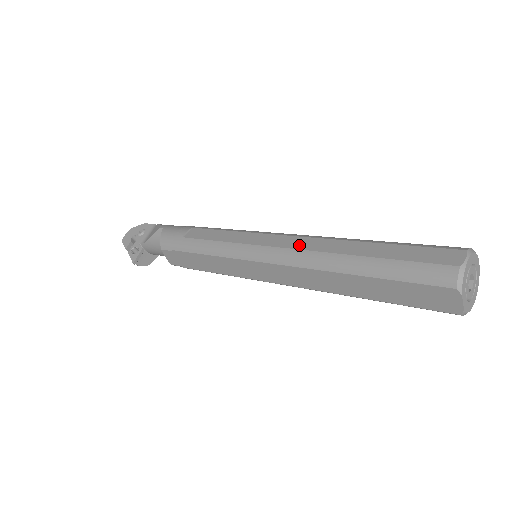
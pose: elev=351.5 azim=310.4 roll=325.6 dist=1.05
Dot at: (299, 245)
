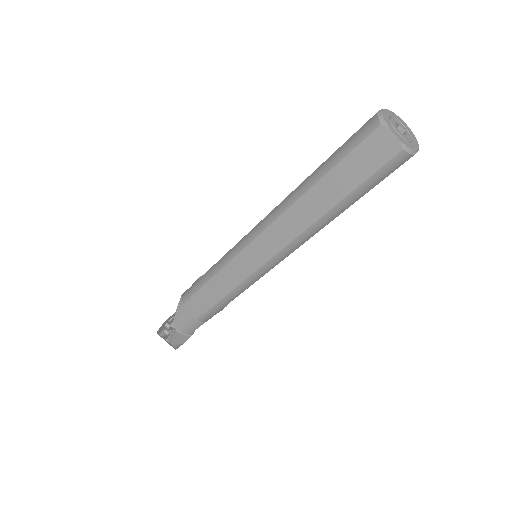
Dot at: occluded
